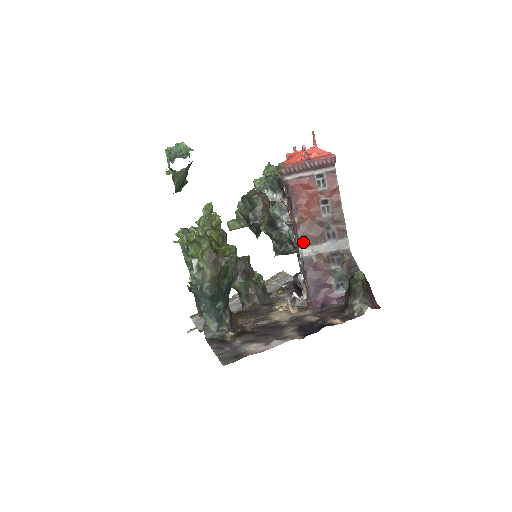
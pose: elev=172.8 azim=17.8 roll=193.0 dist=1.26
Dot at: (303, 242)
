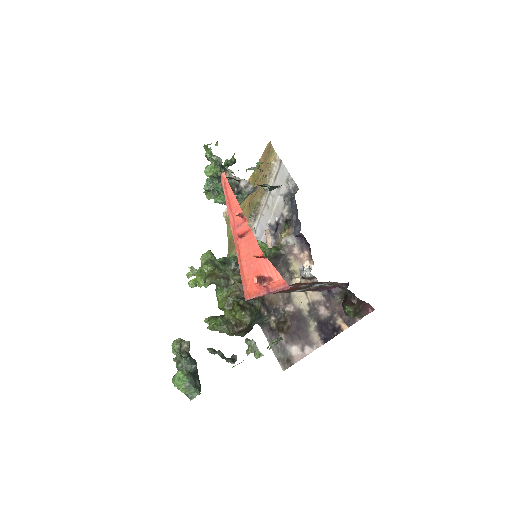
Dot at: (294, 291)
